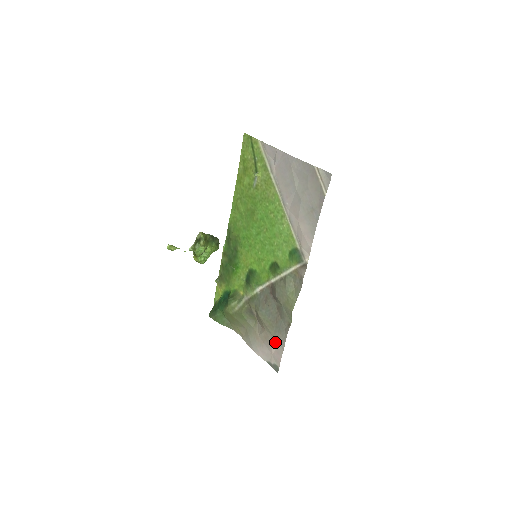
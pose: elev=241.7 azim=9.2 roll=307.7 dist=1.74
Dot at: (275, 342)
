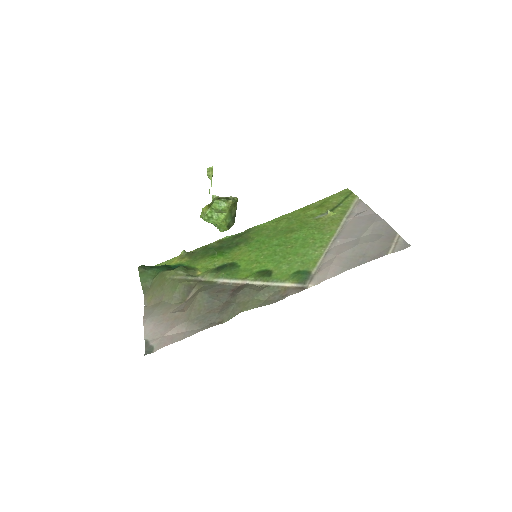
Dot at: (183, 327)
